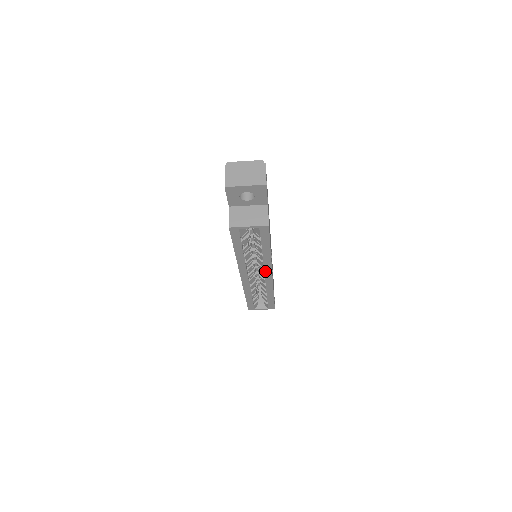
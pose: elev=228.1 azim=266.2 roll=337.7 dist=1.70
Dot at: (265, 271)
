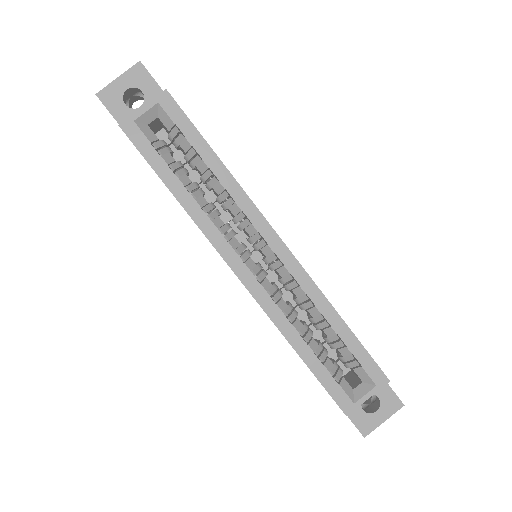
Dot at: (258, 230)
